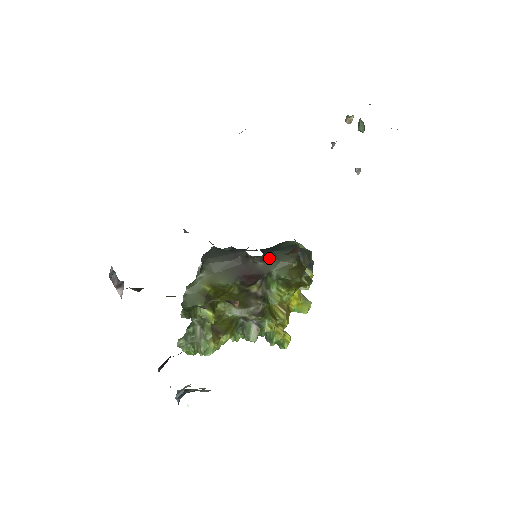
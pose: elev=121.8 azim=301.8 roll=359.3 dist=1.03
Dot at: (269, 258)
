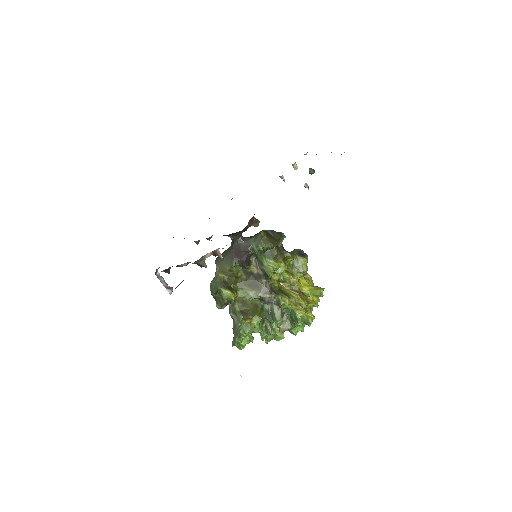
Dot at: (248, 238)
